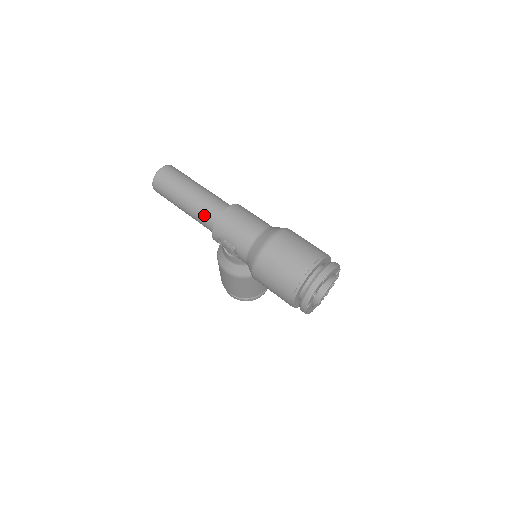
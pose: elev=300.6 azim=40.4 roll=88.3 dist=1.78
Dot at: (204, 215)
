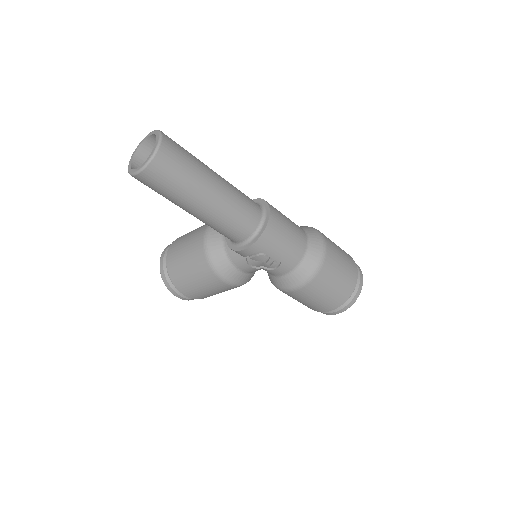
Dot at: (239, 222)
